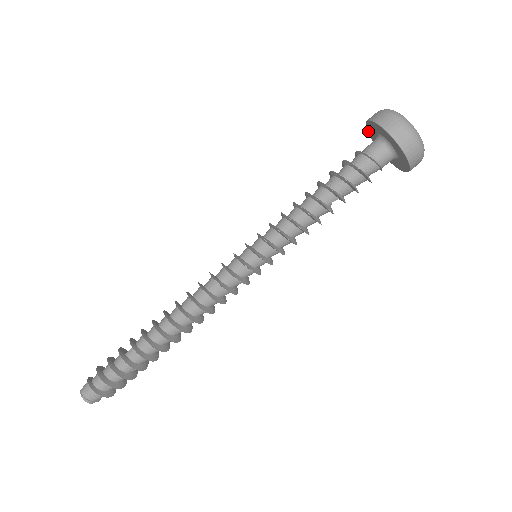
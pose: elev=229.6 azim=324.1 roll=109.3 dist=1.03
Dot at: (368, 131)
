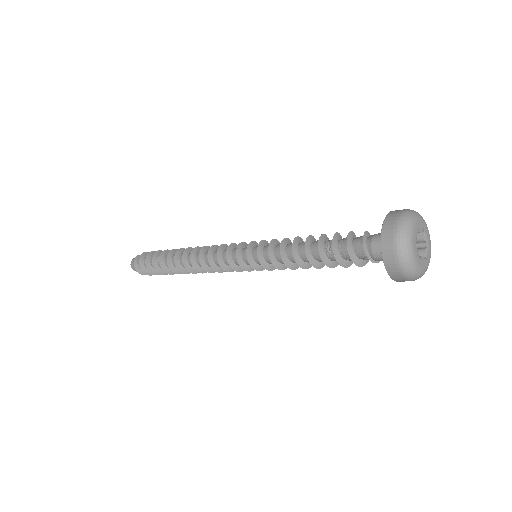
Dot at: (389, 215)
